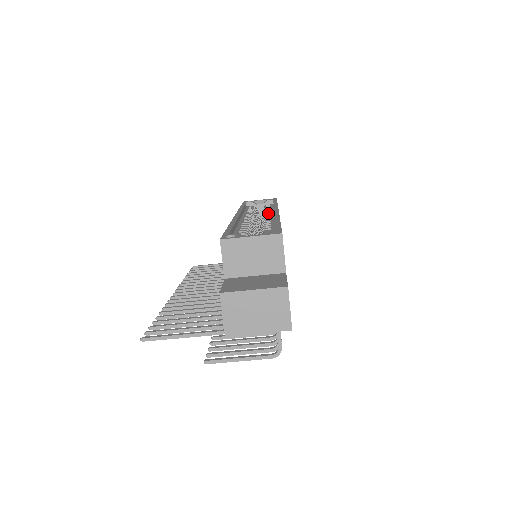
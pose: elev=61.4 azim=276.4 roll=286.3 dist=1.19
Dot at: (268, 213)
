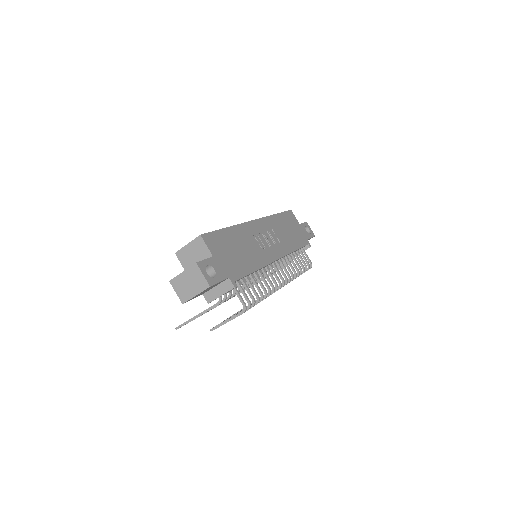
Dot at: occluded
